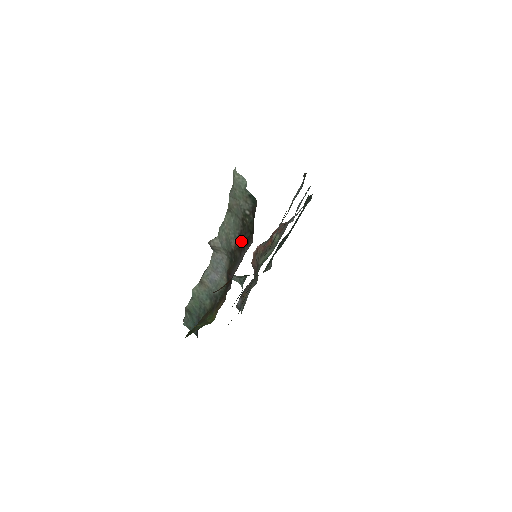
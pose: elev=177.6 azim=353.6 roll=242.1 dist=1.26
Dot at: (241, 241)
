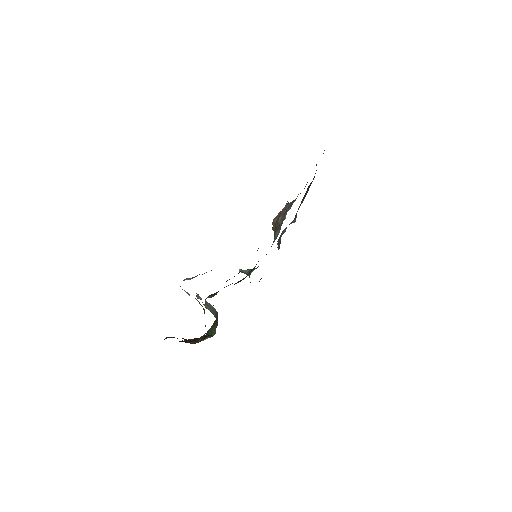
Dot at: occluded
